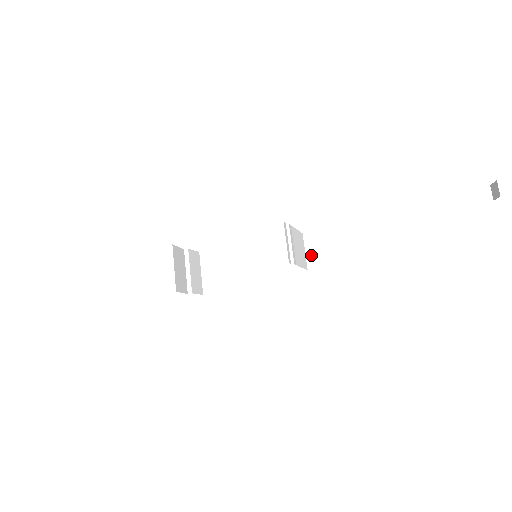
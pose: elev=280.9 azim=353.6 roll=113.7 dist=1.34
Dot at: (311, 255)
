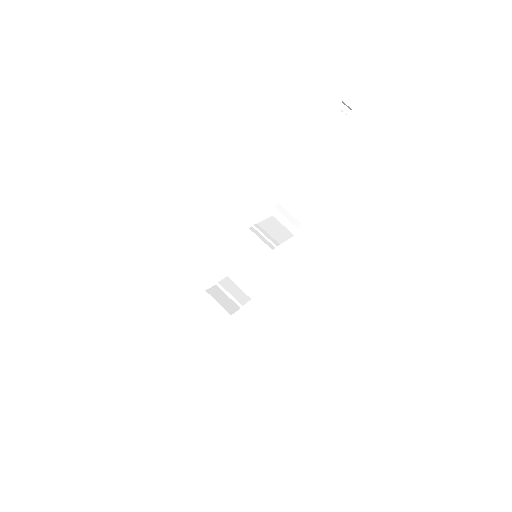
Dot at: (288, 225)
